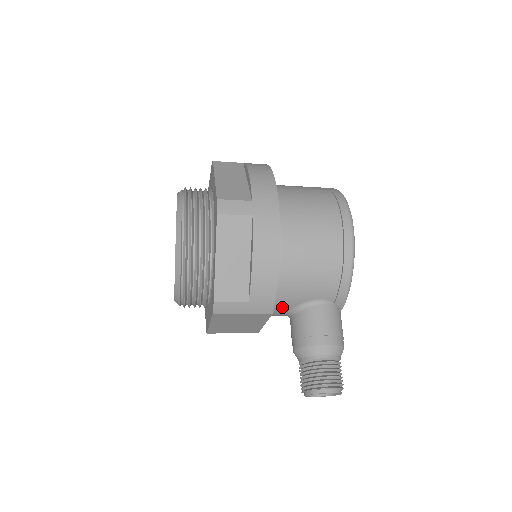
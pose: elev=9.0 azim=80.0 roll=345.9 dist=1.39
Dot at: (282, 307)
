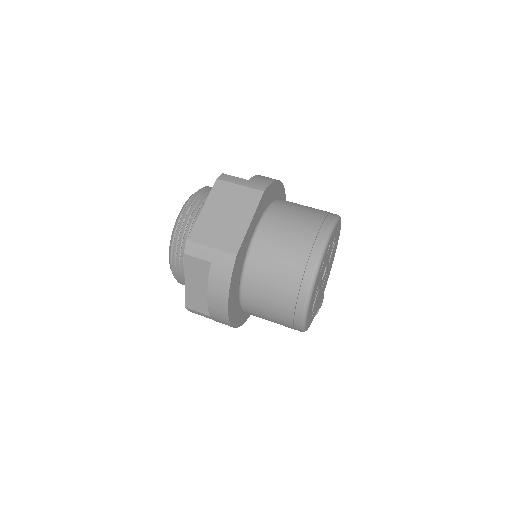
Dot at: occluded
